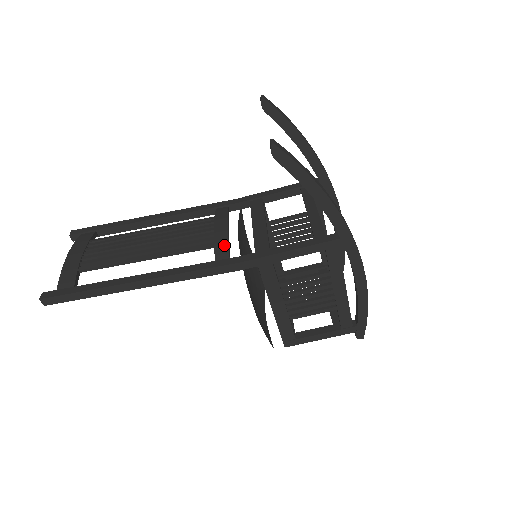
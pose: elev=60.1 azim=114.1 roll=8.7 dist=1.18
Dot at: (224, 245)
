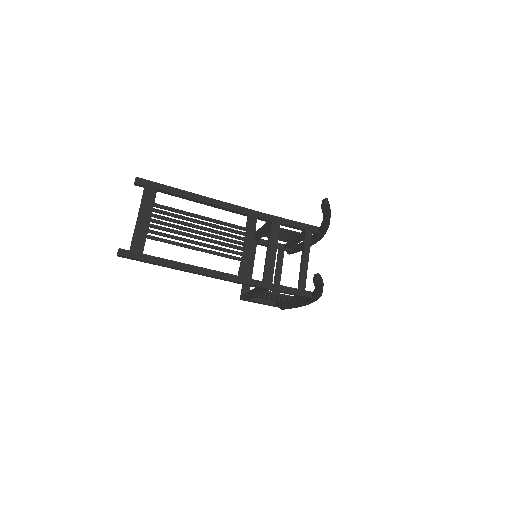
Dot at: (248, 265)
